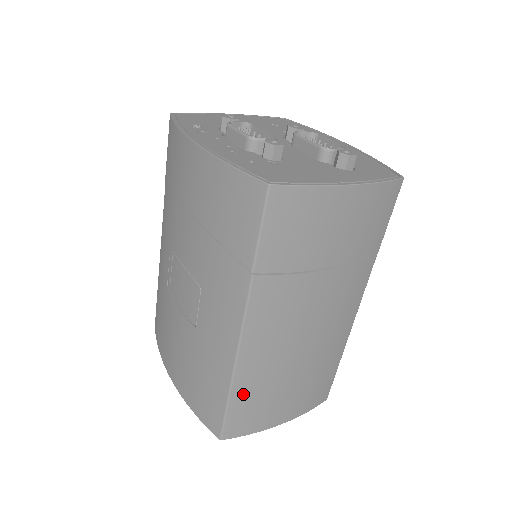
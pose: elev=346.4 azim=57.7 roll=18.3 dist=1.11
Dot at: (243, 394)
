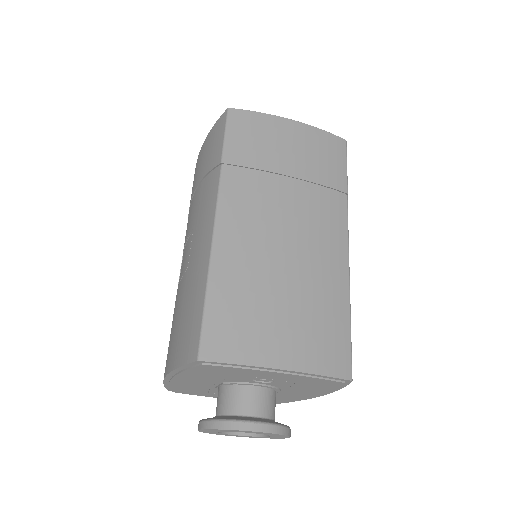
Dot at: (222, 291)
